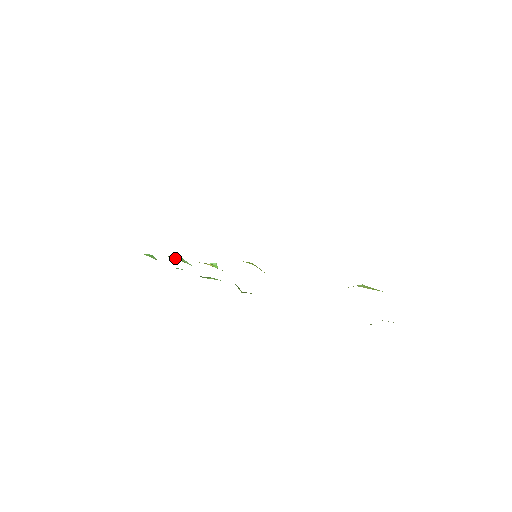
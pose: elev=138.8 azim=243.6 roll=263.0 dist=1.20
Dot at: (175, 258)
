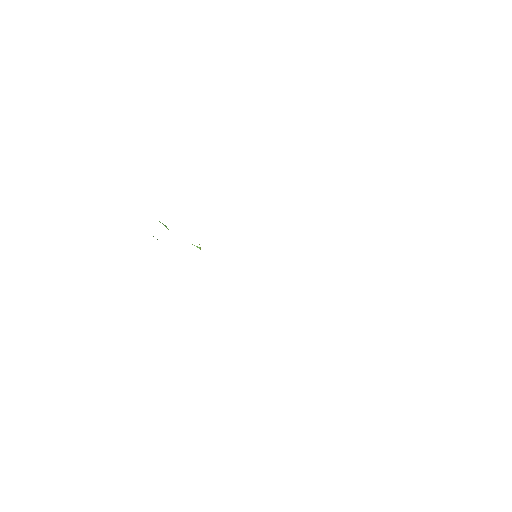
Dot at: (164, 225)
